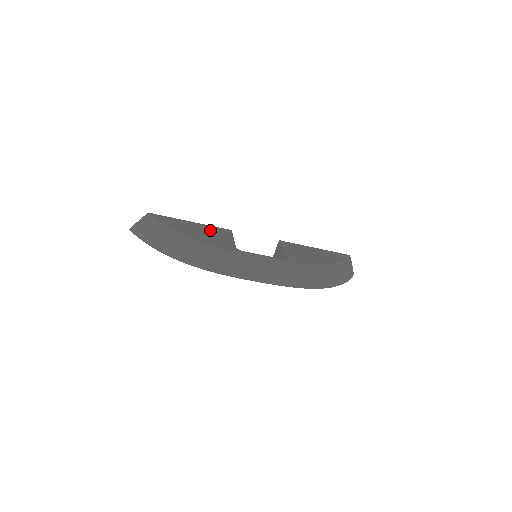
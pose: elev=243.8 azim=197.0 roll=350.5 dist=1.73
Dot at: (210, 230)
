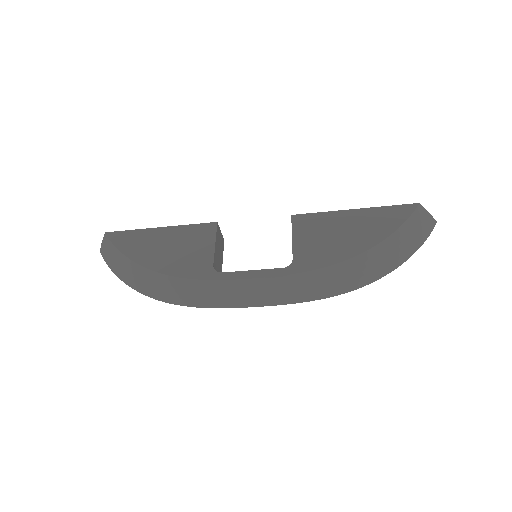
Dot at: (183, 237)
